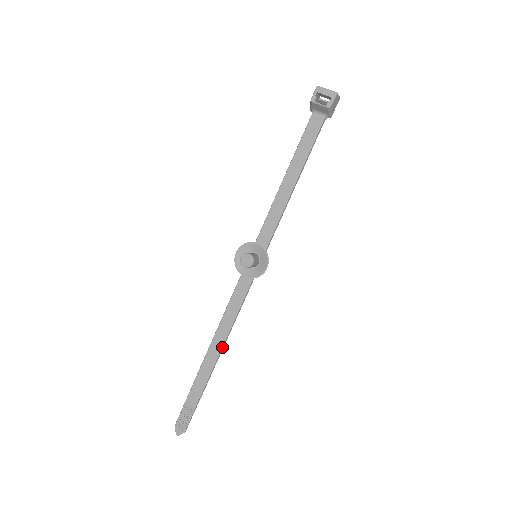
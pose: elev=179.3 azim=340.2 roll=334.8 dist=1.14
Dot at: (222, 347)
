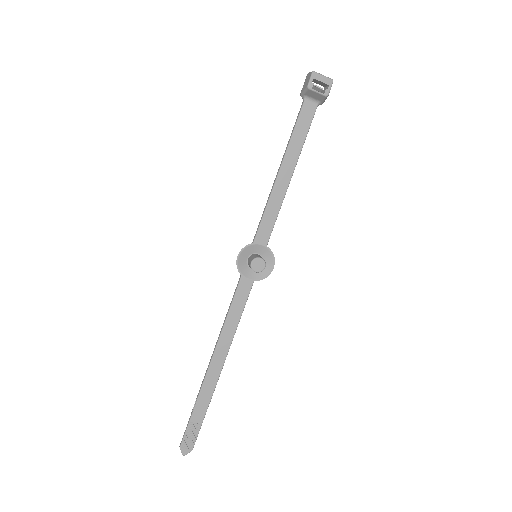
Dot at: occluded
